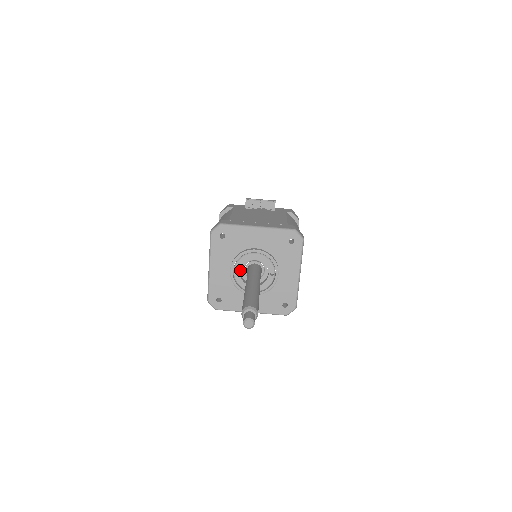
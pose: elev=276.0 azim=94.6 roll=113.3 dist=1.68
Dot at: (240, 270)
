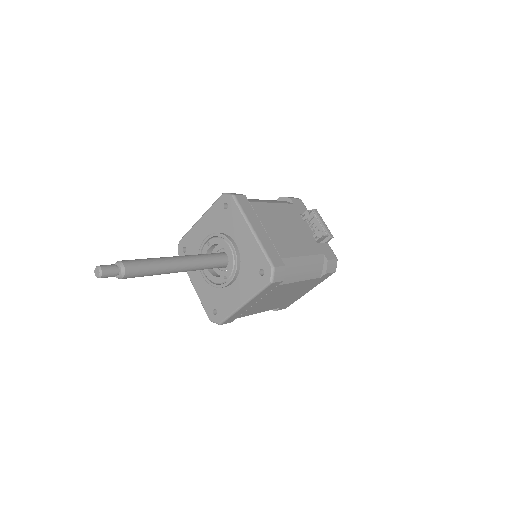
Dot at: (217, 247)
